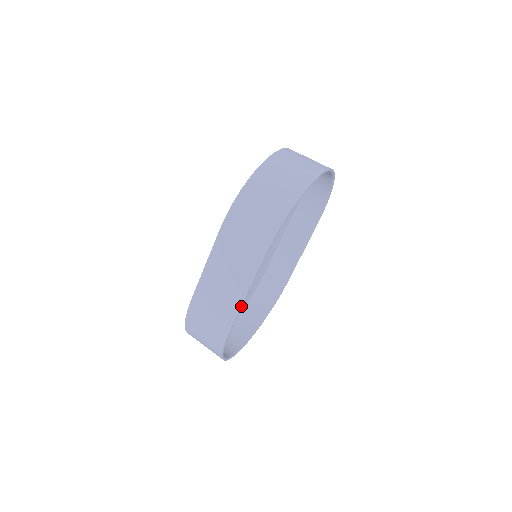
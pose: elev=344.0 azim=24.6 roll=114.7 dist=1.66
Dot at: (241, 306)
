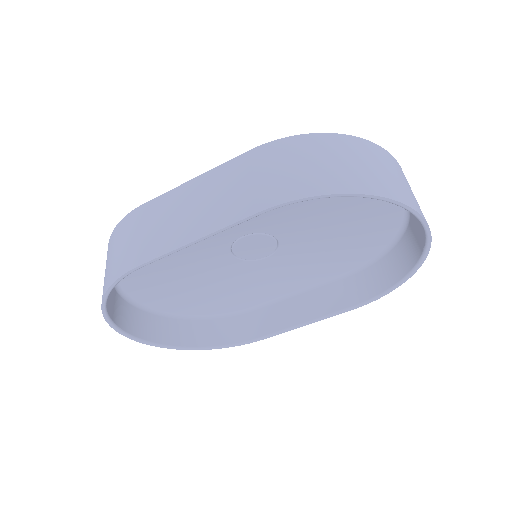
Dot at: (176, 249)
